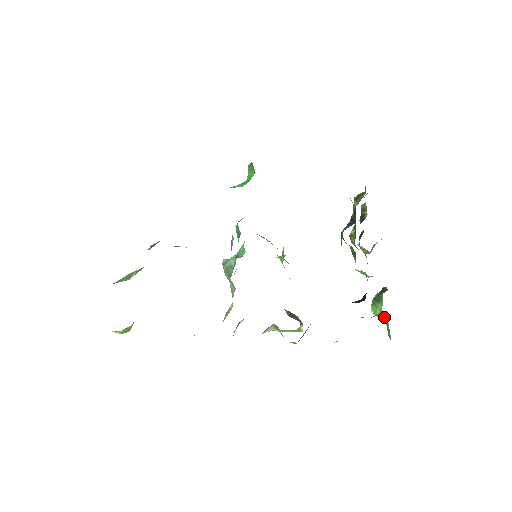
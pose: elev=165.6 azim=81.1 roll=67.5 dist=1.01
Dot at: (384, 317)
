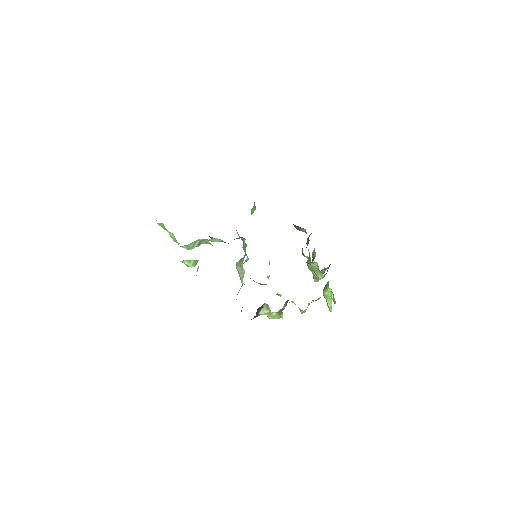
Dot at: (331, 293)
